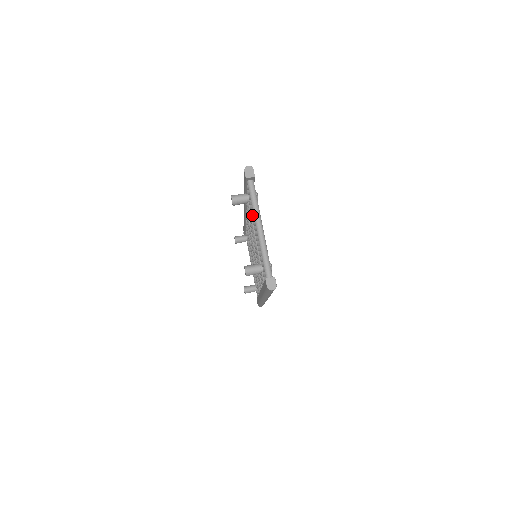
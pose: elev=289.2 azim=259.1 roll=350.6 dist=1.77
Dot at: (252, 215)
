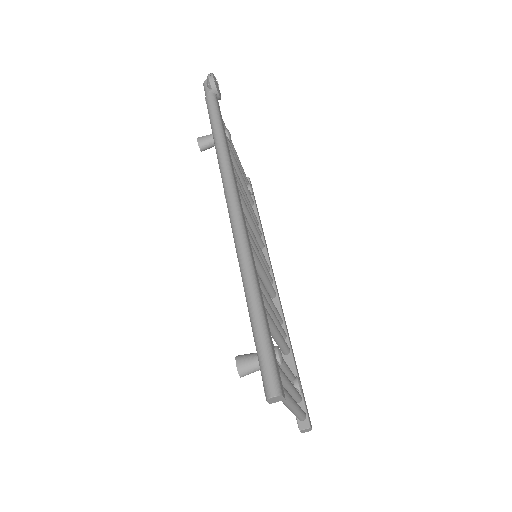
Dot at: occluded
